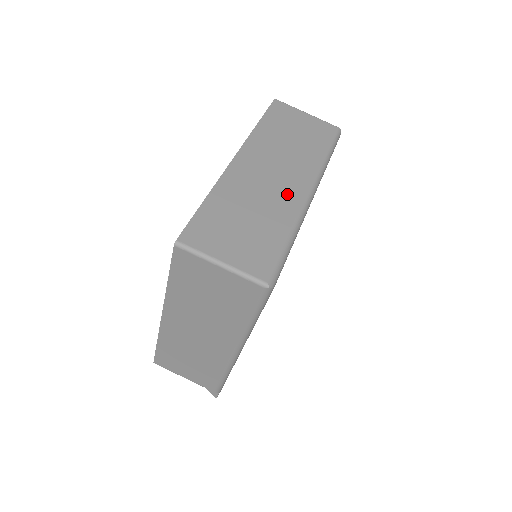
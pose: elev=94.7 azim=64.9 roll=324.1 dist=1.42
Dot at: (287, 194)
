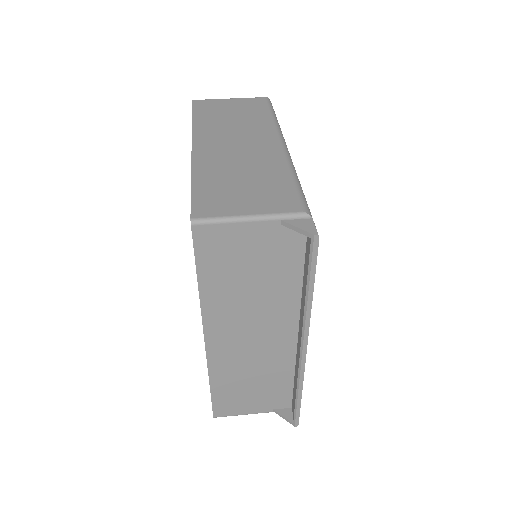
Dot at: occluded
